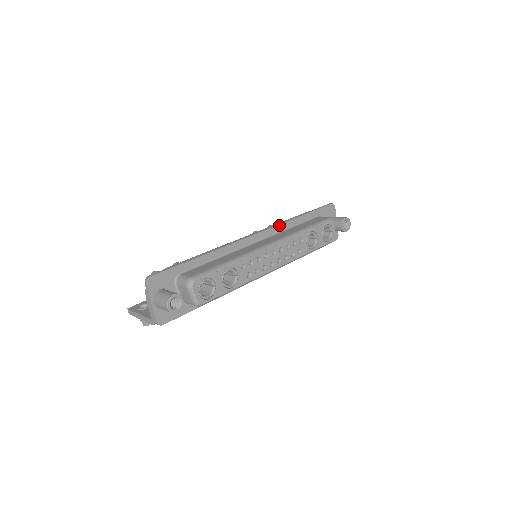
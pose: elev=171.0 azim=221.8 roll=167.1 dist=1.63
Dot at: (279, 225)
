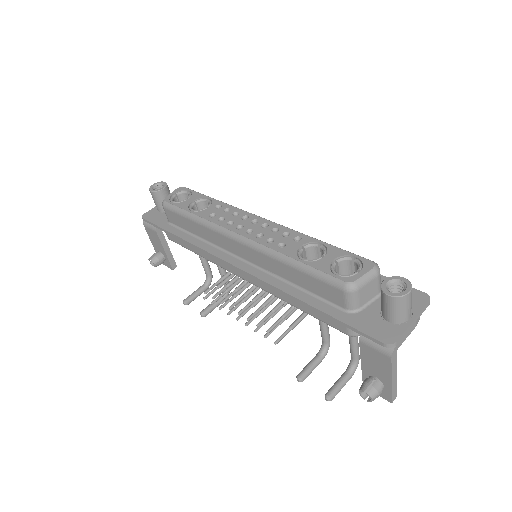
Dot at: occluded
